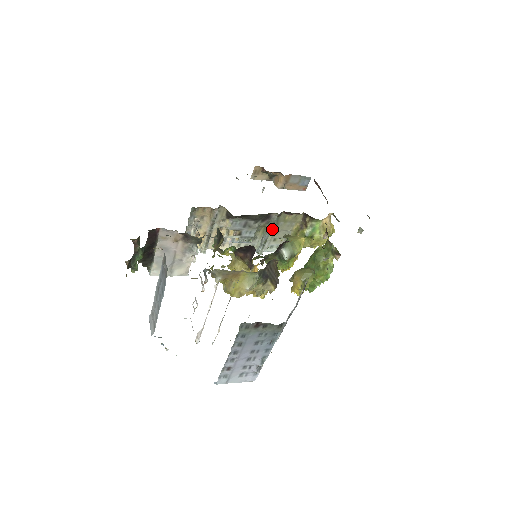
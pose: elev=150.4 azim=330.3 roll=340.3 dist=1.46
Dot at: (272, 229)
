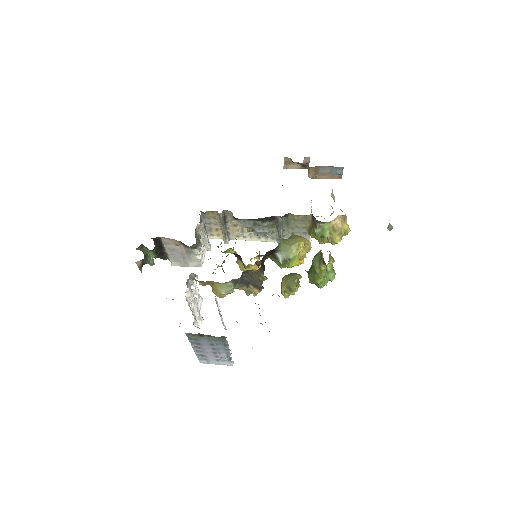
Dot at: (285, 226)
